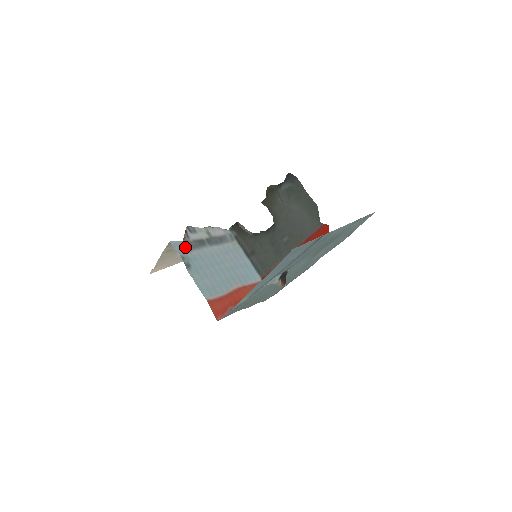
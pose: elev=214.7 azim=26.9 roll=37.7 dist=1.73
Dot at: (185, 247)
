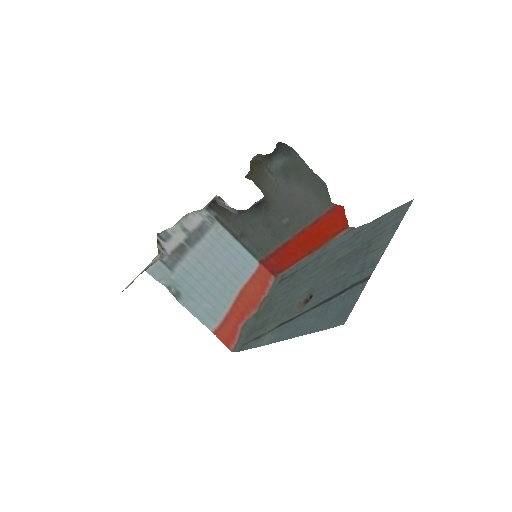
Dot at: (165, 268)
